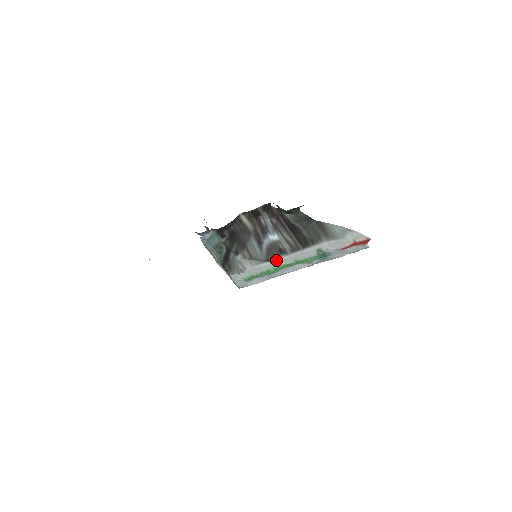
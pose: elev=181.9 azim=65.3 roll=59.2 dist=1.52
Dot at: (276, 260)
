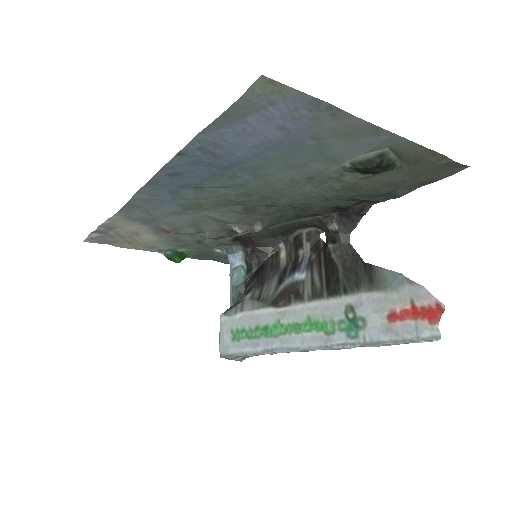
Dot at: (284, 308)
